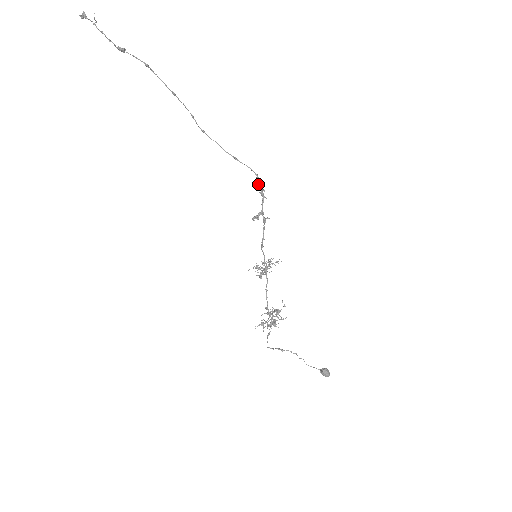
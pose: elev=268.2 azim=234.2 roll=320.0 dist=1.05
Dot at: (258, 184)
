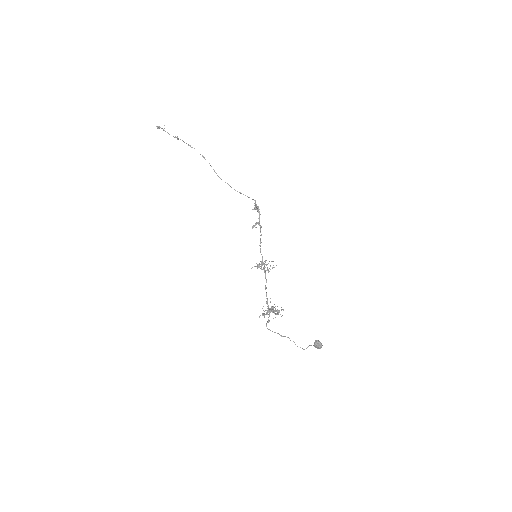
Dot at: (256, 206)
